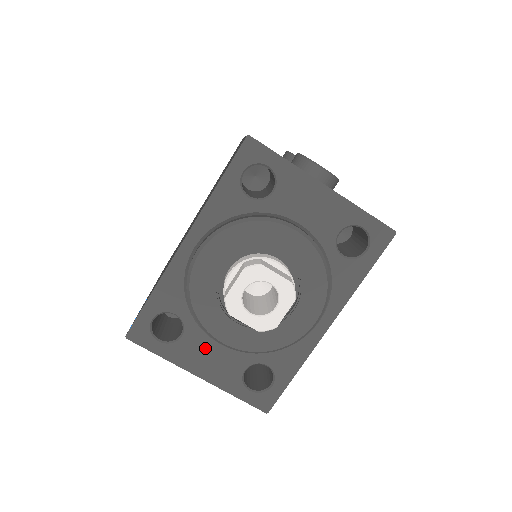
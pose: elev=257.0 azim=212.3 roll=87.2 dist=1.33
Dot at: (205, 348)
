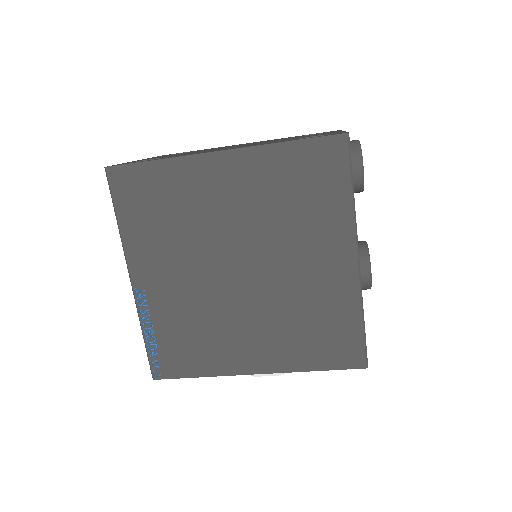
Dot at: occluded
